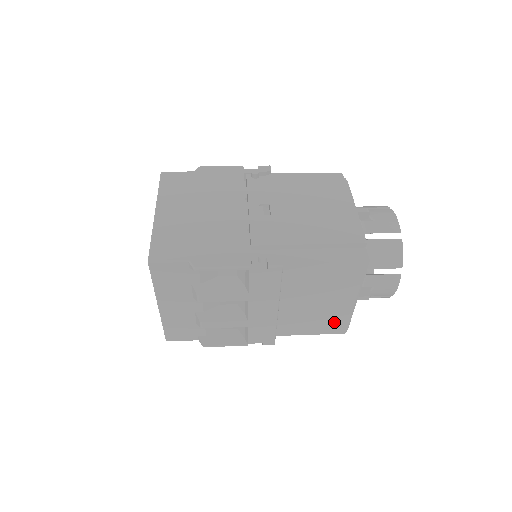
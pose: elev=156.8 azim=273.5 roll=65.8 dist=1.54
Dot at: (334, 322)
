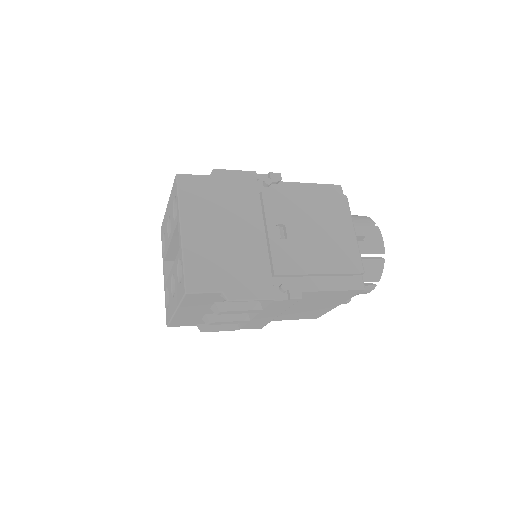
Dot at: (314, 314)
